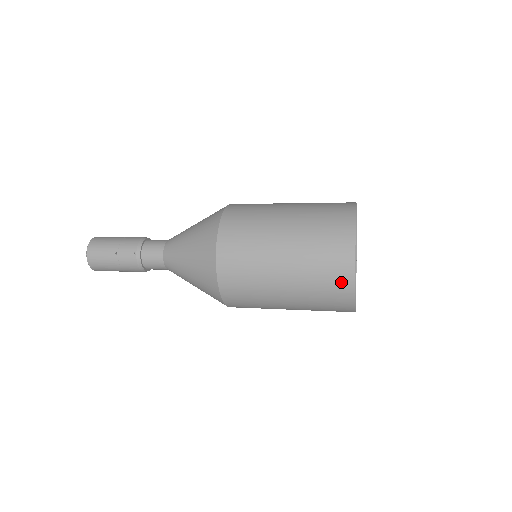
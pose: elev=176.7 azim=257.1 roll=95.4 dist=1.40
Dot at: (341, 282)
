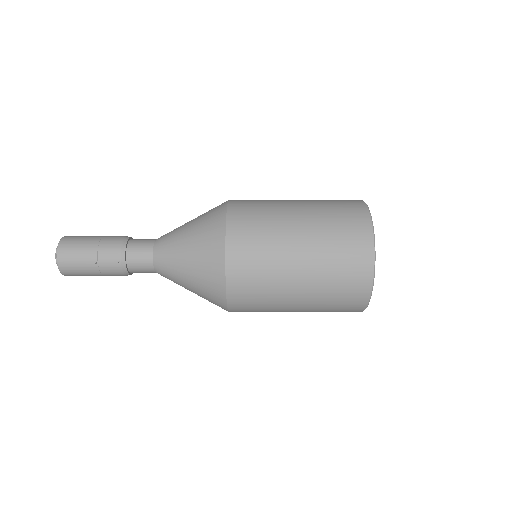
Dot at: (356, 299)
